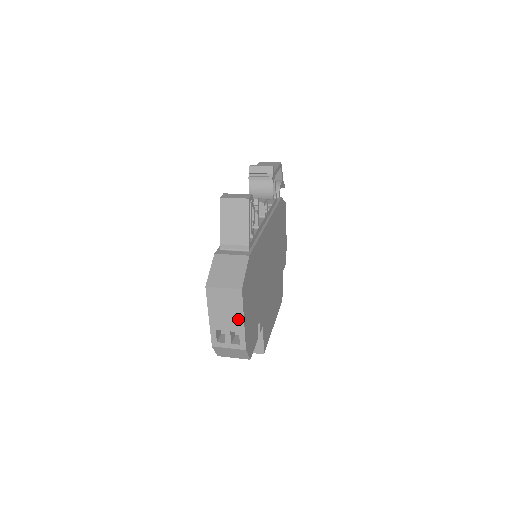
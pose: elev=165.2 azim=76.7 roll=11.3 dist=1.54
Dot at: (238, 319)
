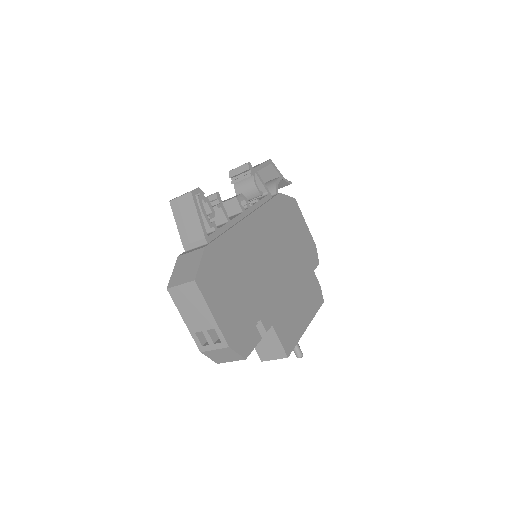
Dot at: (207, 314)
